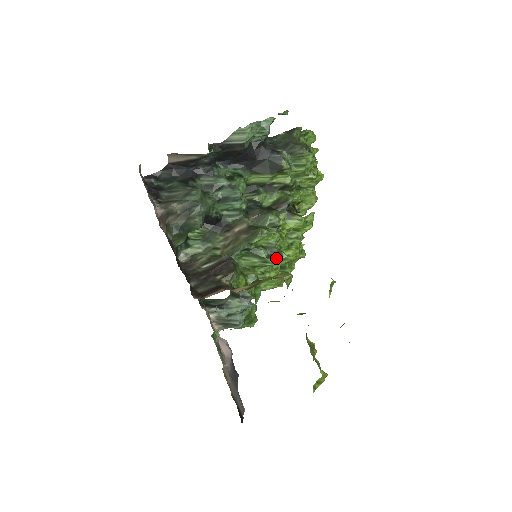
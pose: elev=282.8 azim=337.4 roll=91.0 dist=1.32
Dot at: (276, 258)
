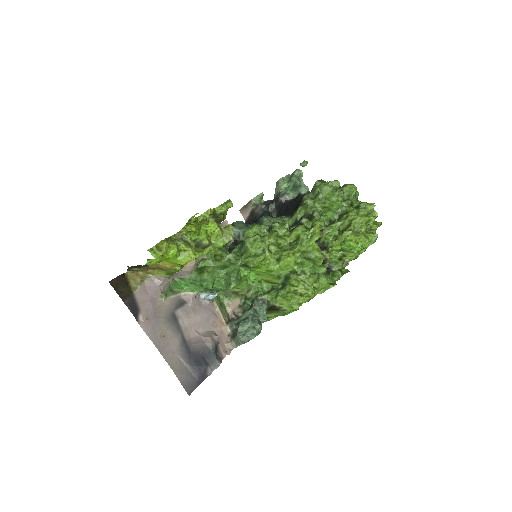
Dot at: (249, 238)
